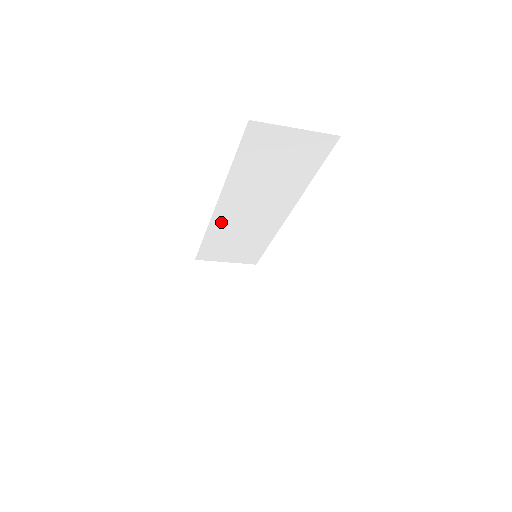
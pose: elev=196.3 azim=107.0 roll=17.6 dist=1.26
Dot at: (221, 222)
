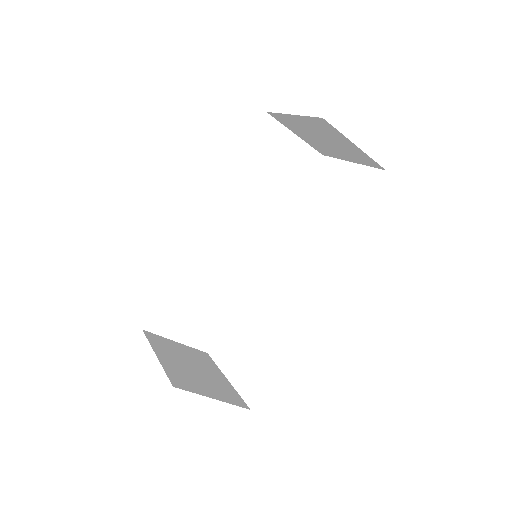
Dot at: (198, 254)
